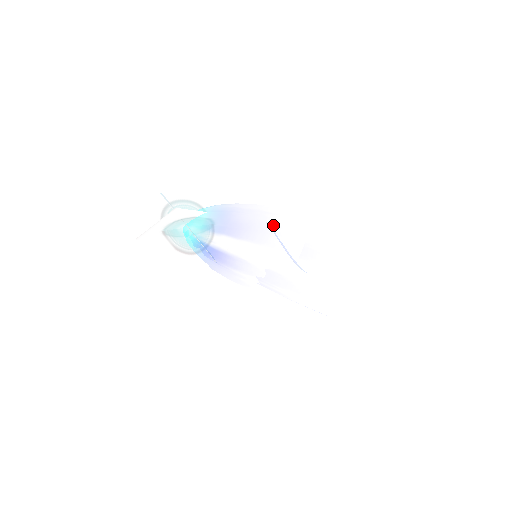
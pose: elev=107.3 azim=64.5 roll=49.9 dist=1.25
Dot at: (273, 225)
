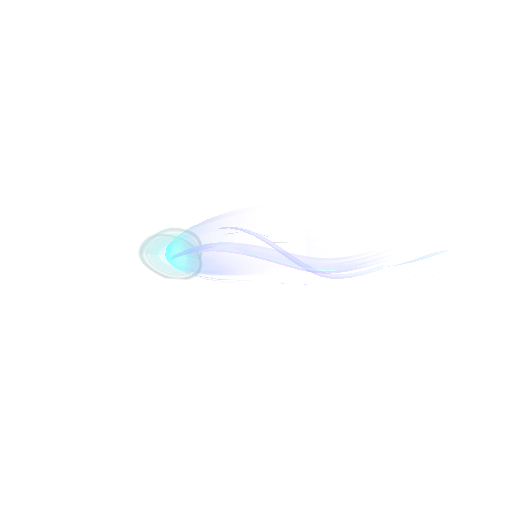
Dot at: (264, 259)
